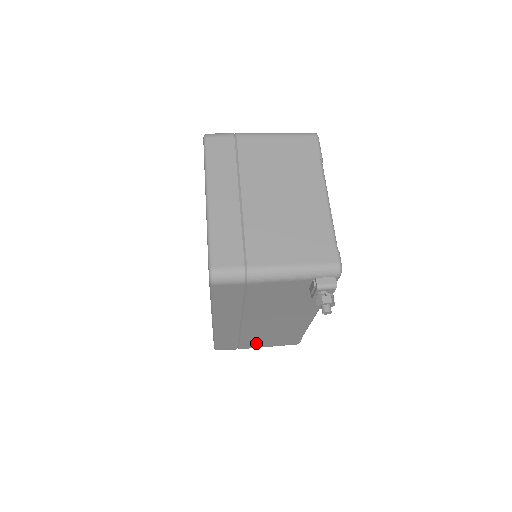
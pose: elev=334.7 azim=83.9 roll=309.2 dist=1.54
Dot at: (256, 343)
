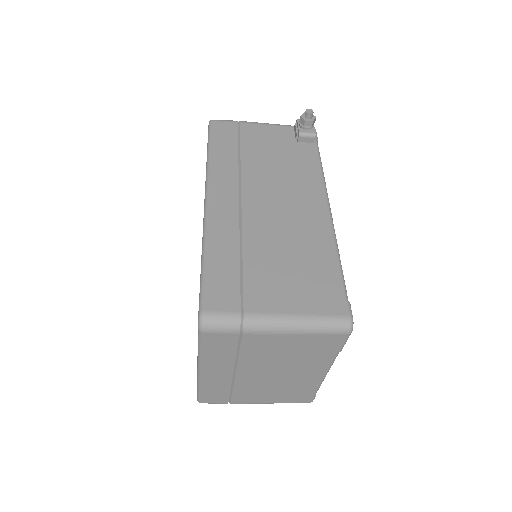
Dot at: (271, 288)
